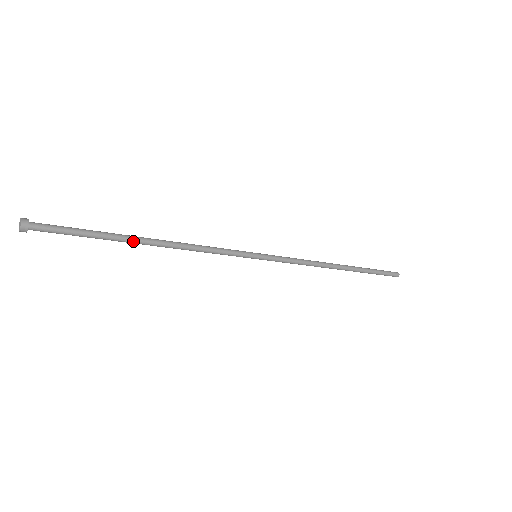
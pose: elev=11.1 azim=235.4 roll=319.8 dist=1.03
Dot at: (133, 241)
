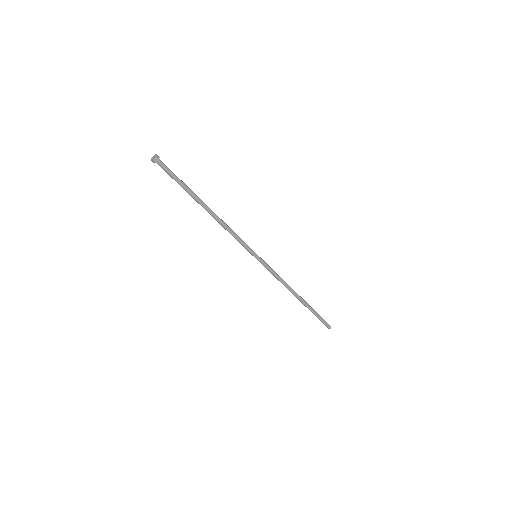
Dot at: (200, 202)
